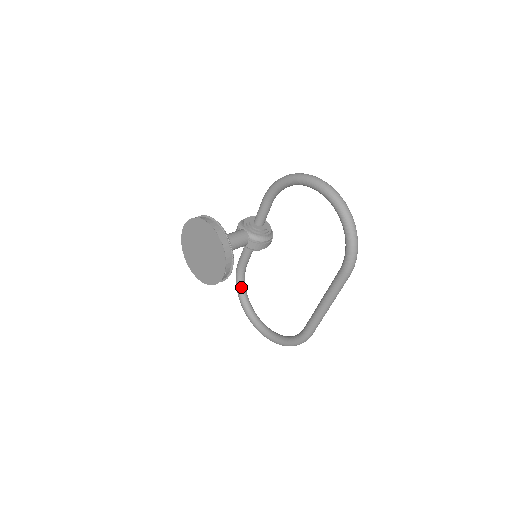
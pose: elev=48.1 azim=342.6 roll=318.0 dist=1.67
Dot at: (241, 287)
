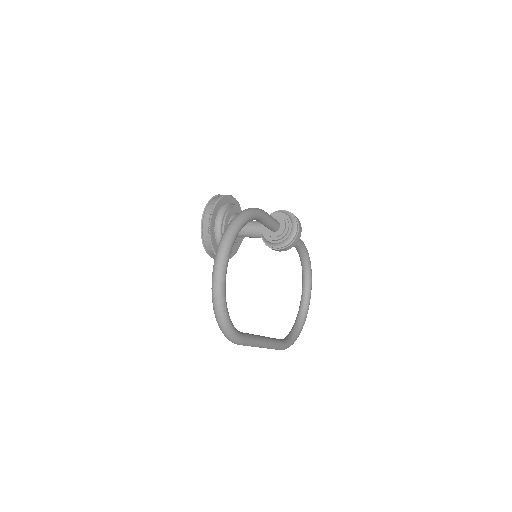
Dot at: (301, 259)
